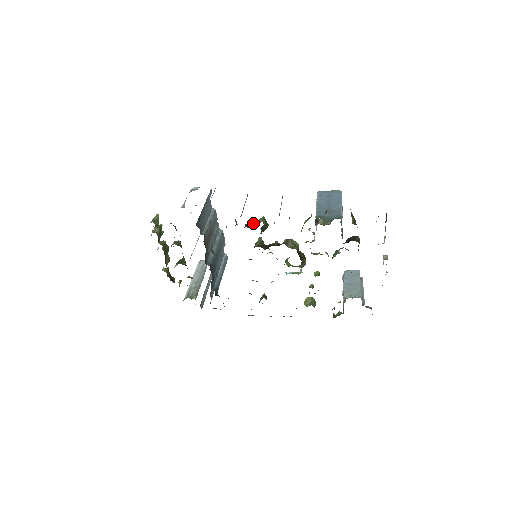
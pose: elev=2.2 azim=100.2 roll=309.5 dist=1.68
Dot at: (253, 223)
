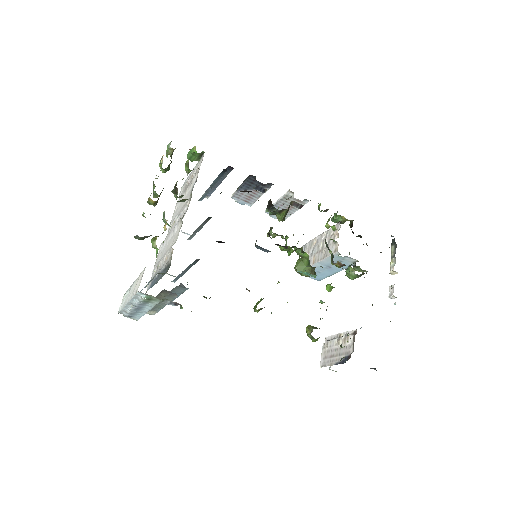
Dot at: occluded
